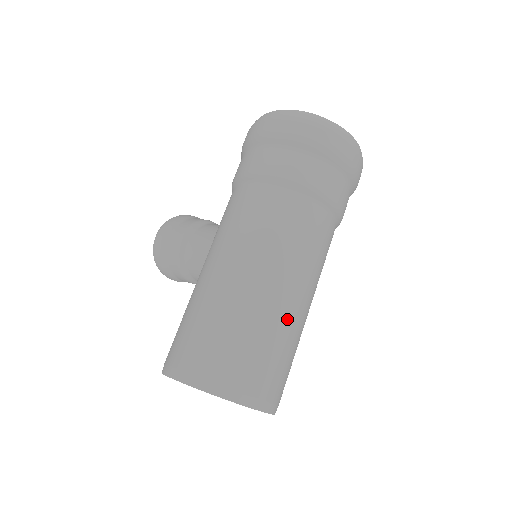
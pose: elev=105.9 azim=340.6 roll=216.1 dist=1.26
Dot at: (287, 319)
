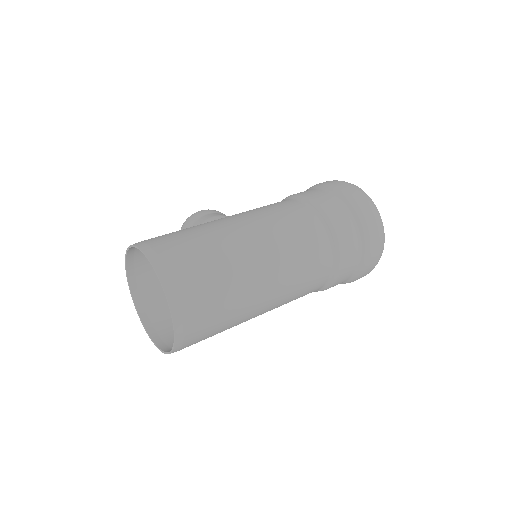
Dot at: (246, 278)
